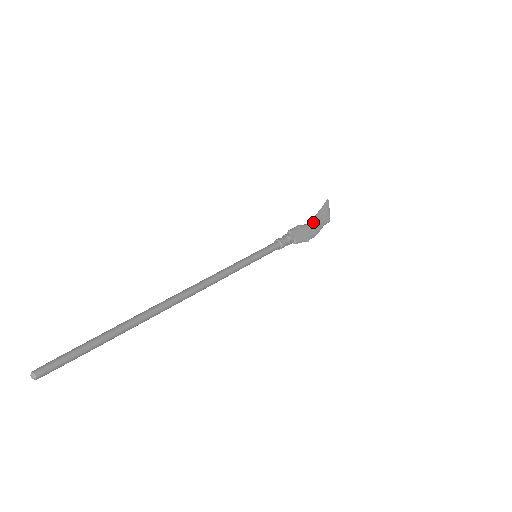
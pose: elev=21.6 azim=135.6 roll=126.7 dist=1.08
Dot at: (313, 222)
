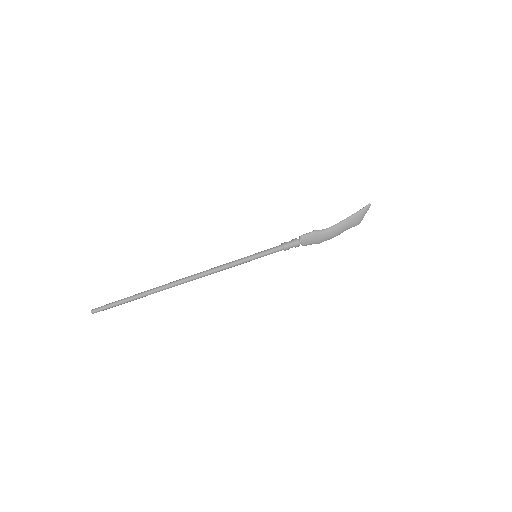
Dot at: (334, 228)
